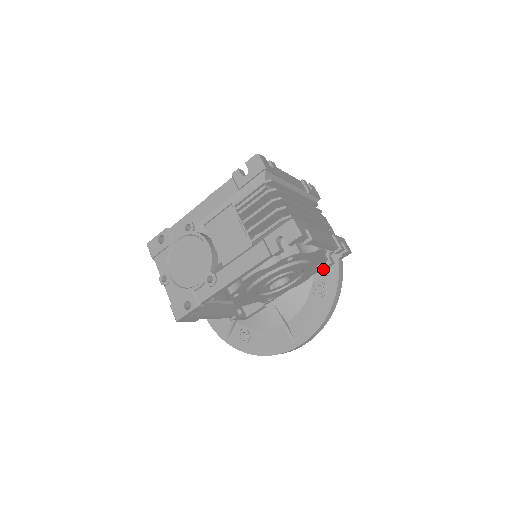
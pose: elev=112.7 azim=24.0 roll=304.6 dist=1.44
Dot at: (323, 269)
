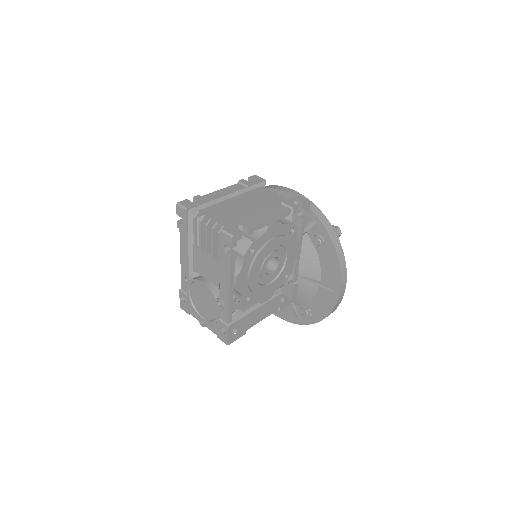
Dot at: (308, 226)
